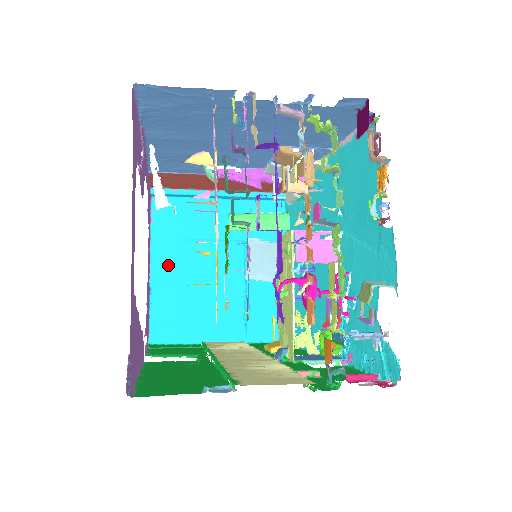
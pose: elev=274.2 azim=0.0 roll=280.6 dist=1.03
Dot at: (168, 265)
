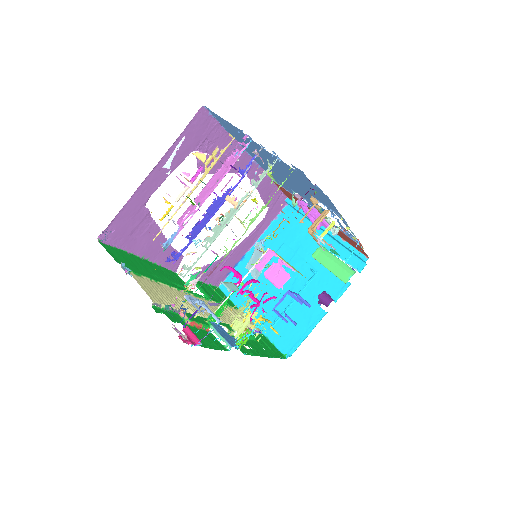
Dot at: occluded
